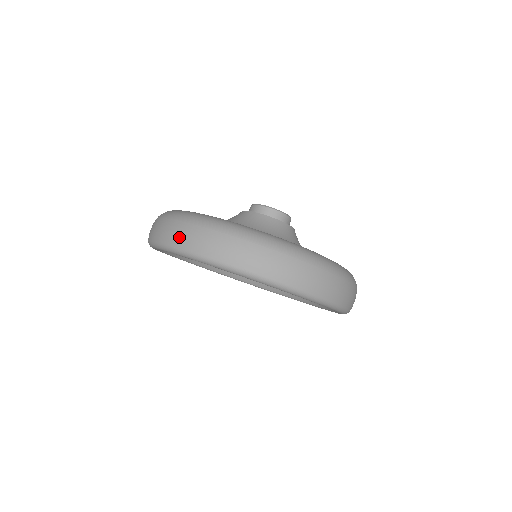
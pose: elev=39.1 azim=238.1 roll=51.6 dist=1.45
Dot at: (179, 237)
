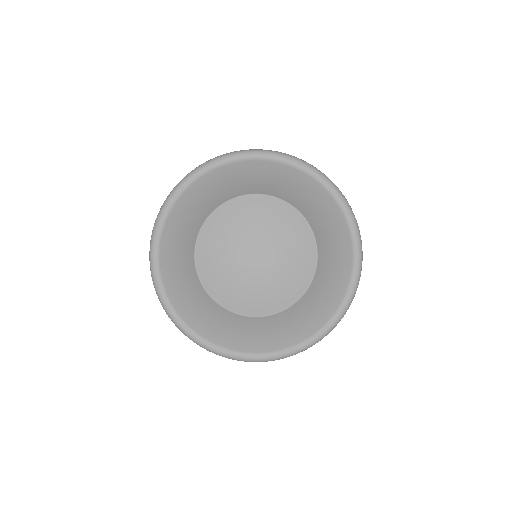
Dot at: occluded
